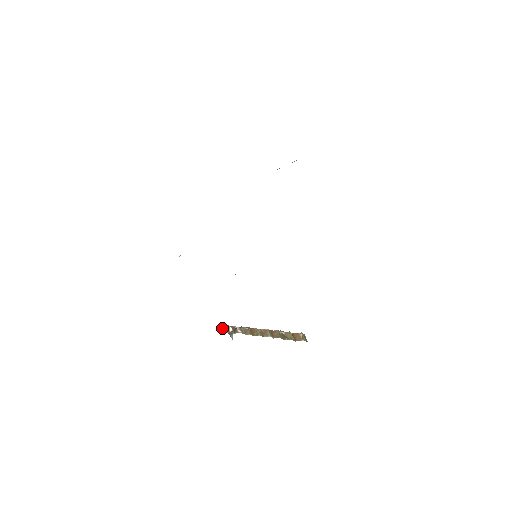
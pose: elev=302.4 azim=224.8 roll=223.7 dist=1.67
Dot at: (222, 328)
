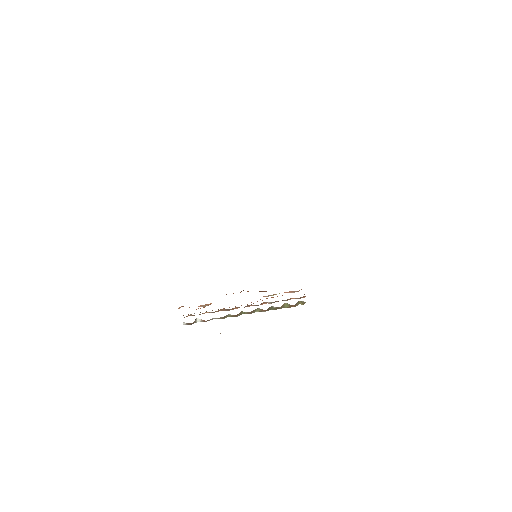
Dot at: (185, 324)
